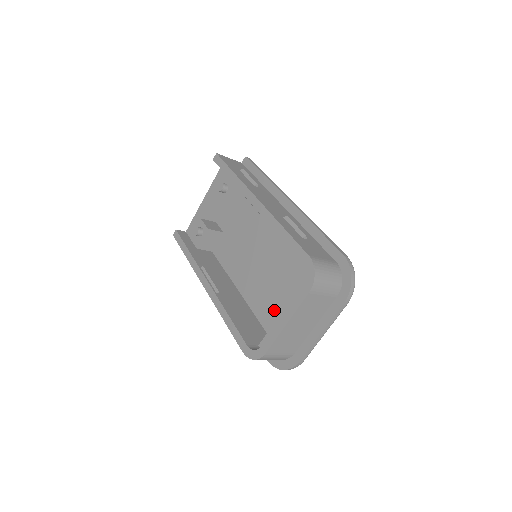
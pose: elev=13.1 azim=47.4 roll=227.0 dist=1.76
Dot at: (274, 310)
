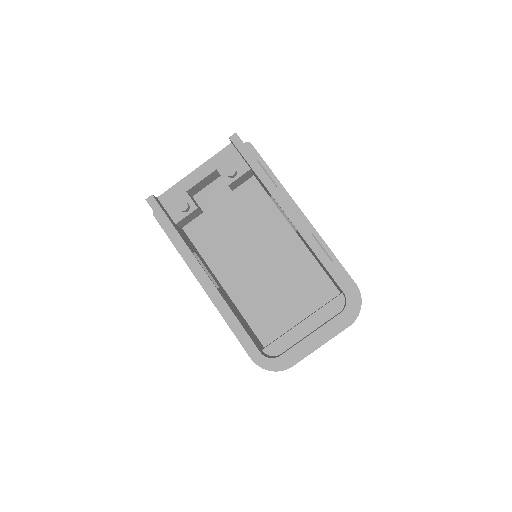
Dot at: (268, 313)
